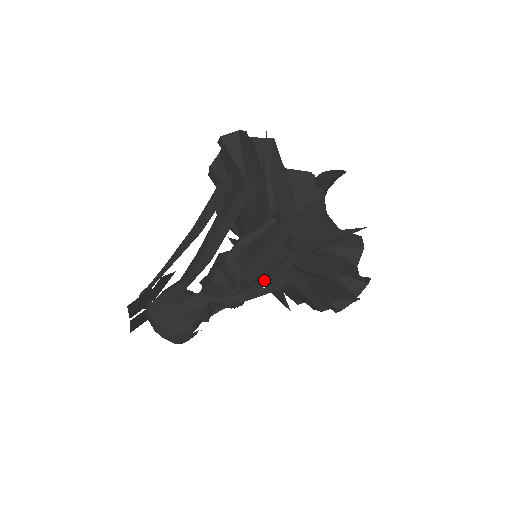
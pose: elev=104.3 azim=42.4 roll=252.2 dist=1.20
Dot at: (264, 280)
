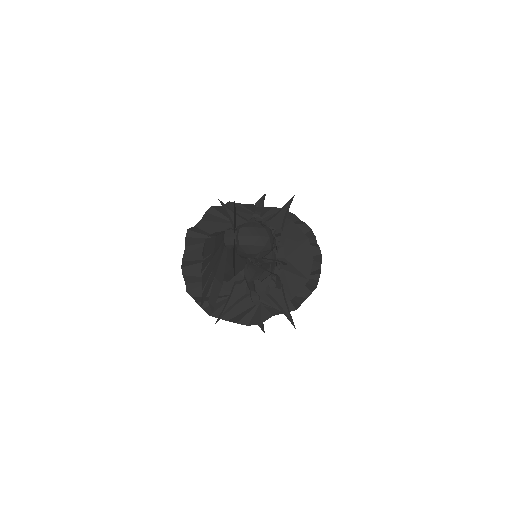
Dot at: occluded
